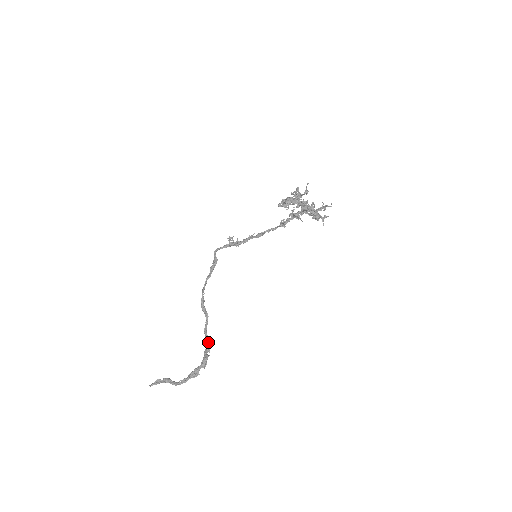
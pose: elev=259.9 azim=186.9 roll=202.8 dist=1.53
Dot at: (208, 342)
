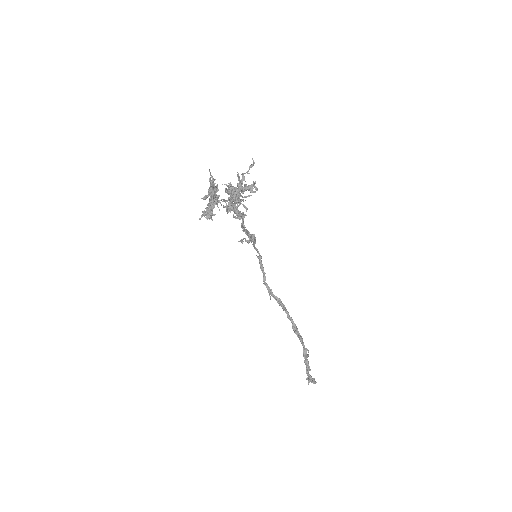
Dot at: (301, 342)
